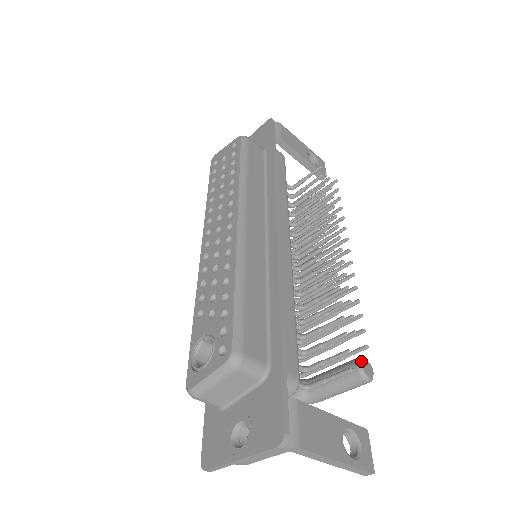
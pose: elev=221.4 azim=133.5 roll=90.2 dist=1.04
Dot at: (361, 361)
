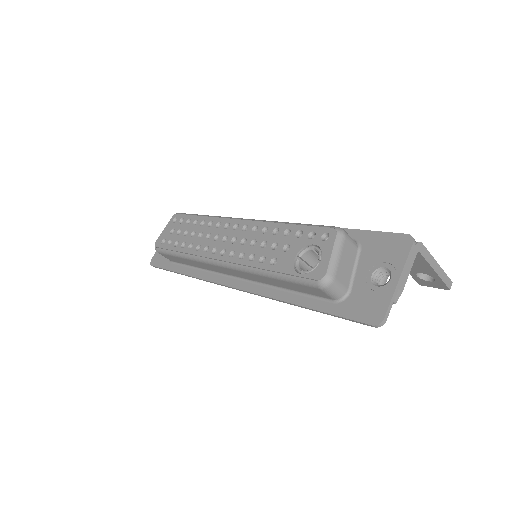
Dot at: occluded
